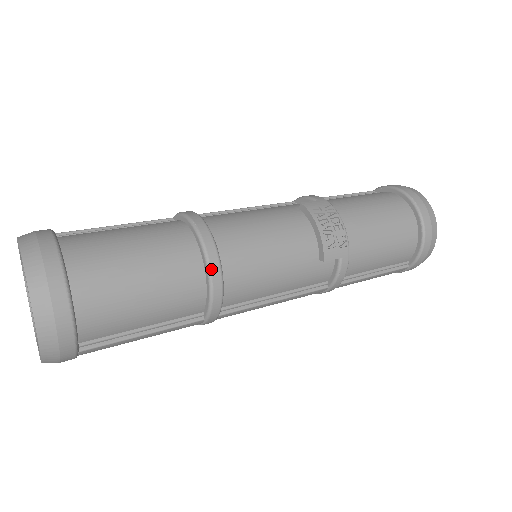
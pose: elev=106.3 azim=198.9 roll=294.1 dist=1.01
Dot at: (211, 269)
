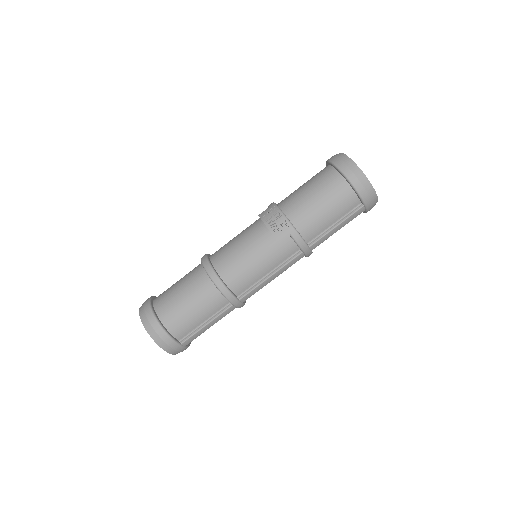
Dot at: (213, 281)
